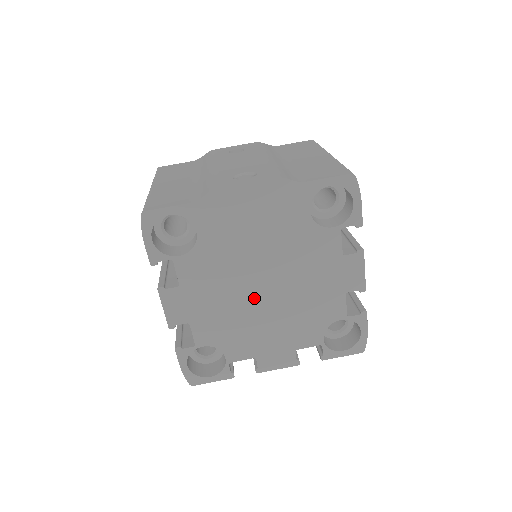
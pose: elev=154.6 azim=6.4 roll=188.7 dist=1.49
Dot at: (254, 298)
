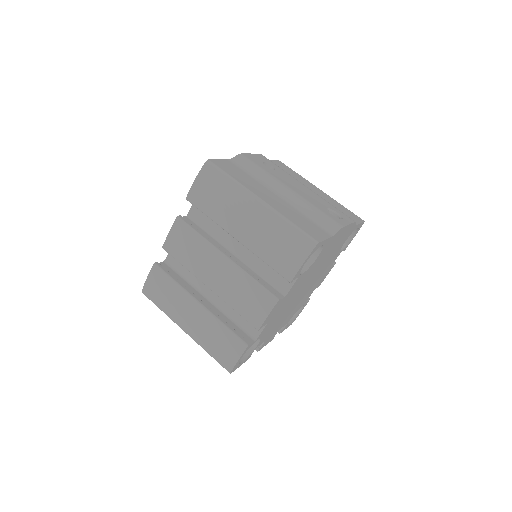
Dot at: (296, 299)
